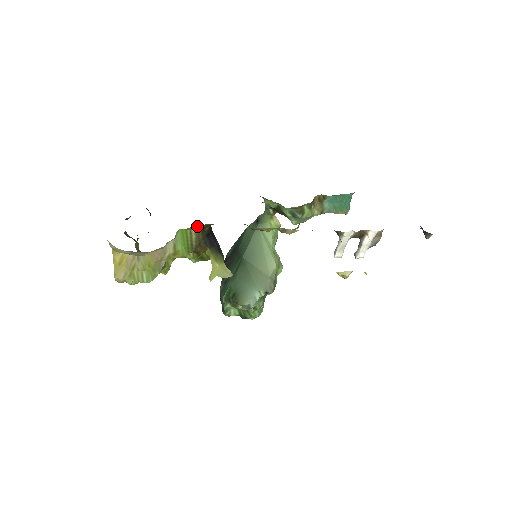
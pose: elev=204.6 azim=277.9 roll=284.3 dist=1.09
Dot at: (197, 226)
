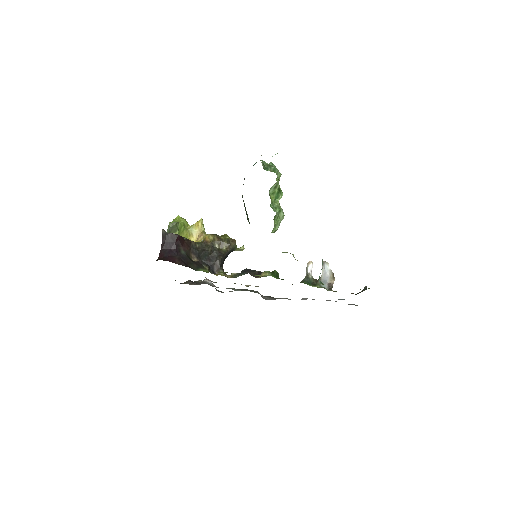
Dot at: occluded
